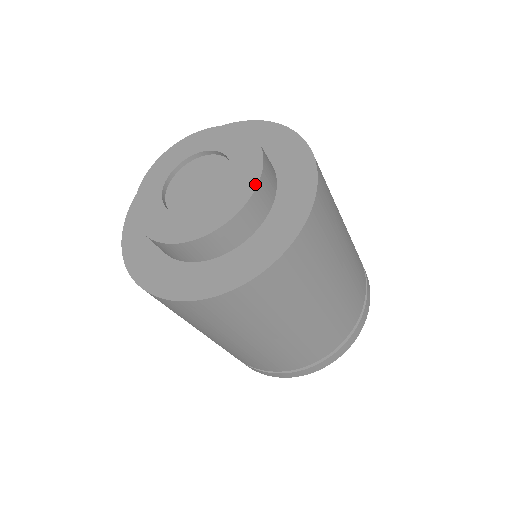
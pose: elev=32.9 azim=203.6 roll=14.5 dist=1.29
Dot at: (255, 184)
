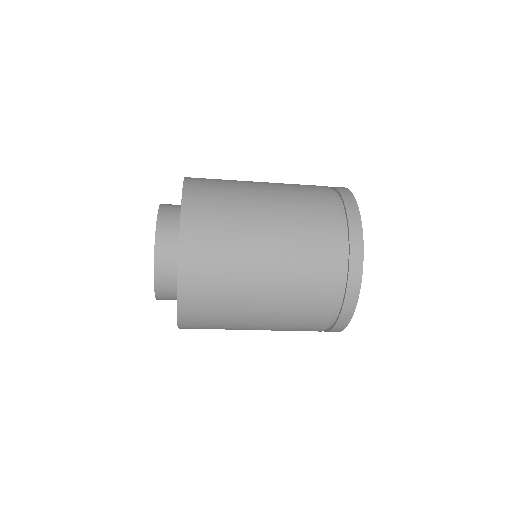
Dot at: (154, 290)
